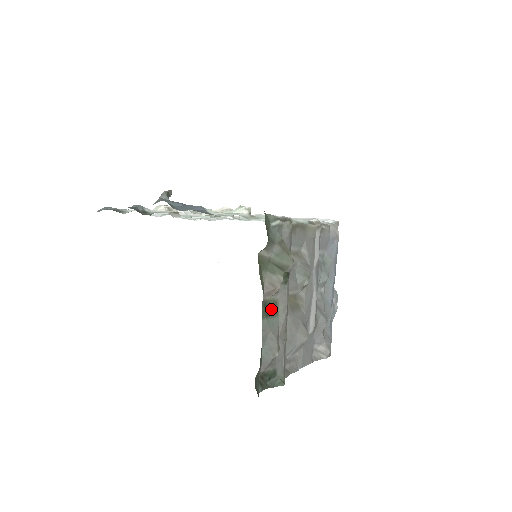
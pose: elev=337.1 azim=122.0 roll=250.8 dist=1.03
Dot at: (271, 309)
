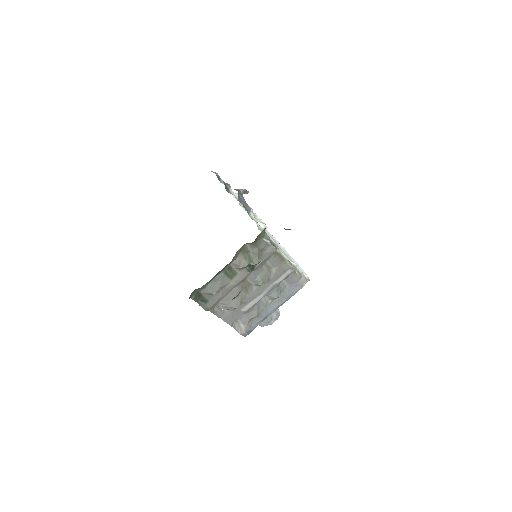
Dot at: (231, 273)
